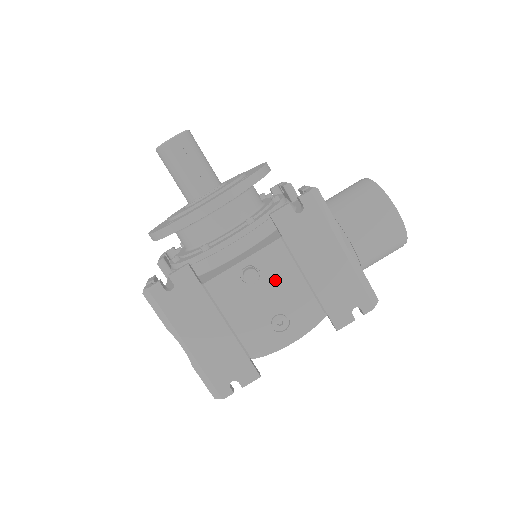
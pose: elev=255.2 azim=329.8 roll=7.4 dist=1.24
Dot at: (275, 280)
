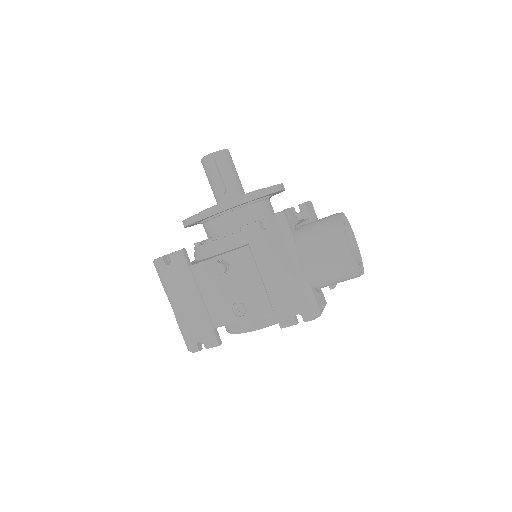
Dot at: (240, 276)
